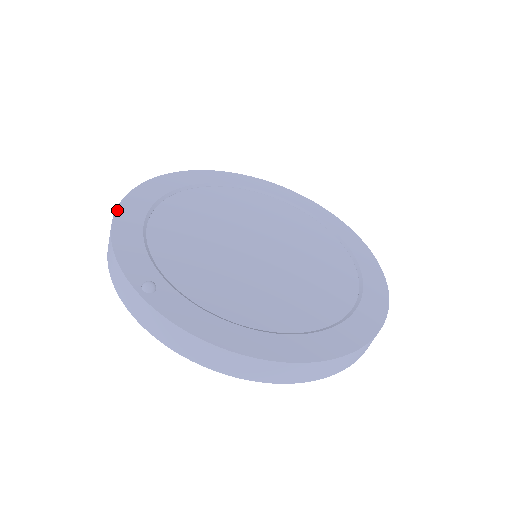
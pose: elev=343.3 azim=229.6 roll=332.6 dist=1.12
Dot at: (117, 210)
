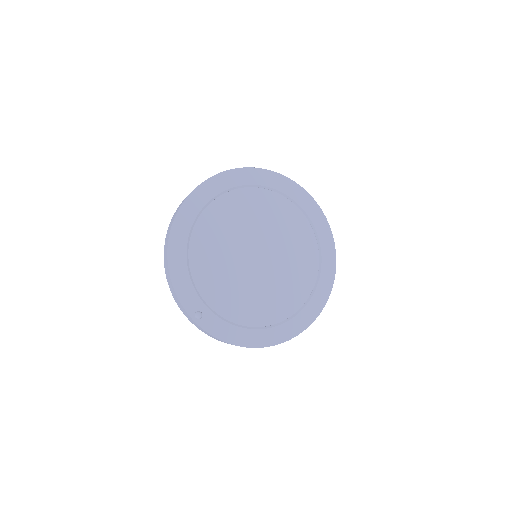
Dot at: (168, 250)
